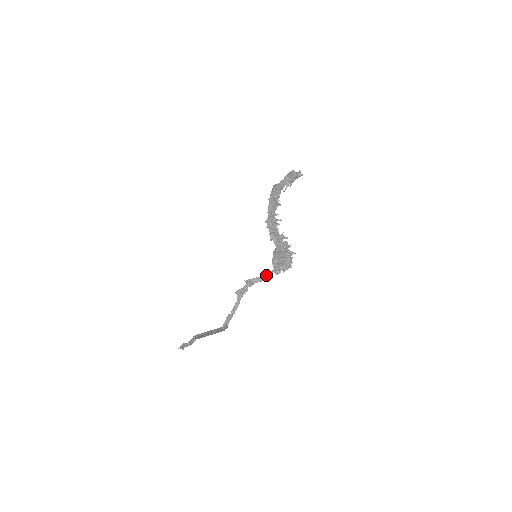
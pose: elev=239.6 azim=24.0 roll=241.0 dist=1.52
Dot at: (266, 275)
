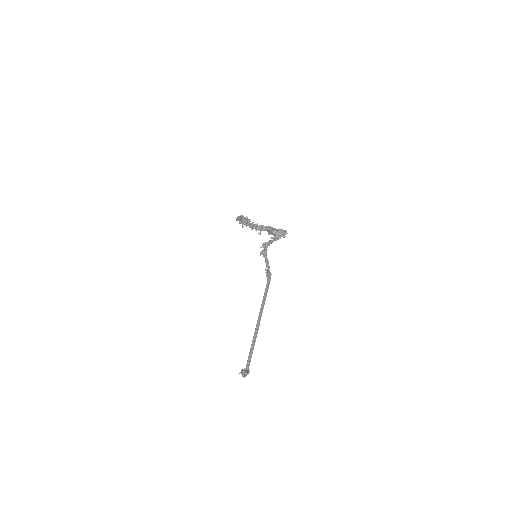
Dot at: (273, 239)
